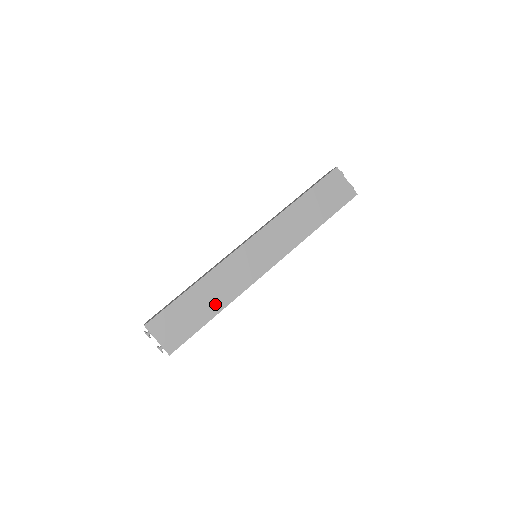
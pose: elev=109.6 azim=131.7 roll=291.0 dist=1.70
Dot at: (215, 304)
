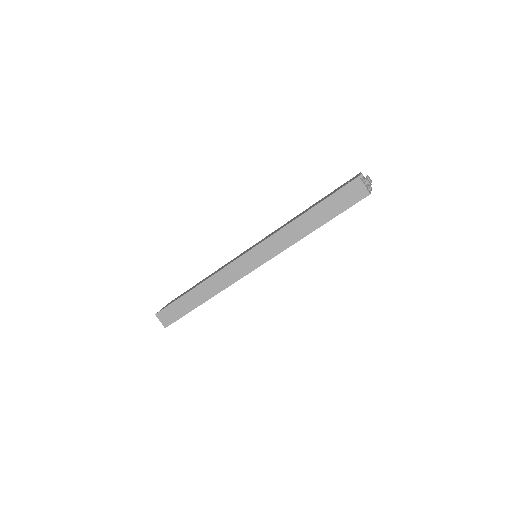
Dot at: occluded
